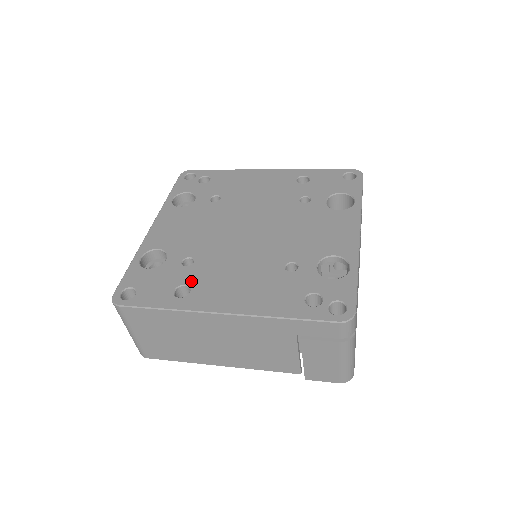
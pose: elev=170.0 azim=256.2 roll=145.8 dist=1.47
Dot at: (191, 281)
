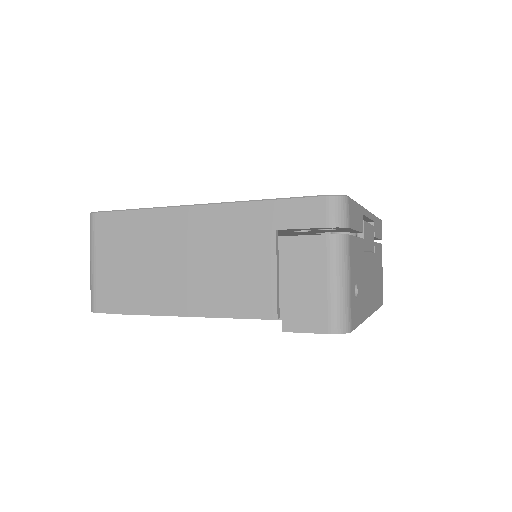
Dot at: occluded
